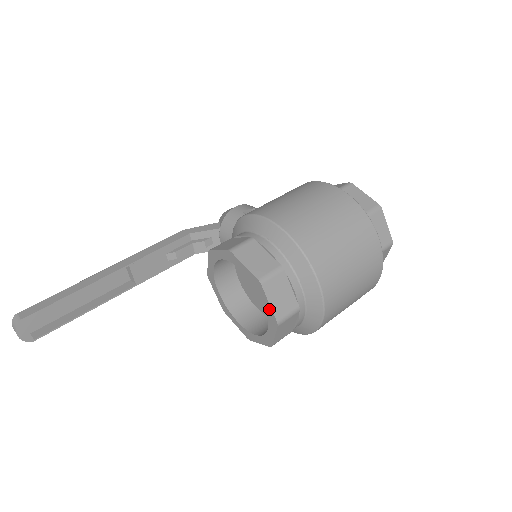
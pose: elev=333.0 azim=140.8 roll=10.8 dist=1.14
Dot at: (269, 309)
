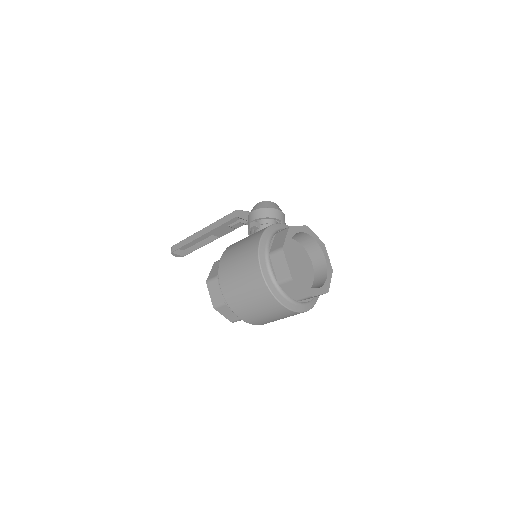
Dot at: (226, 316)
